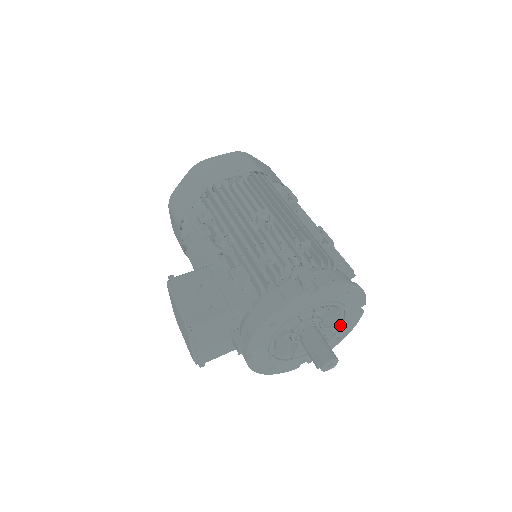
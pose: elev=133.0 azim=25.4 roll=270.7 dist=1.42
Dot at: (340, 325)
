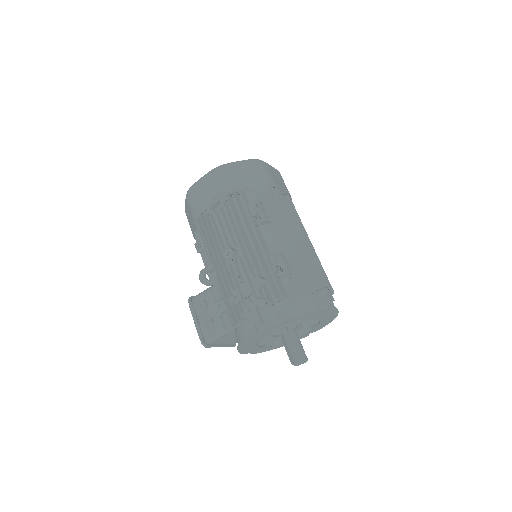
Dot at: (319, 320)
